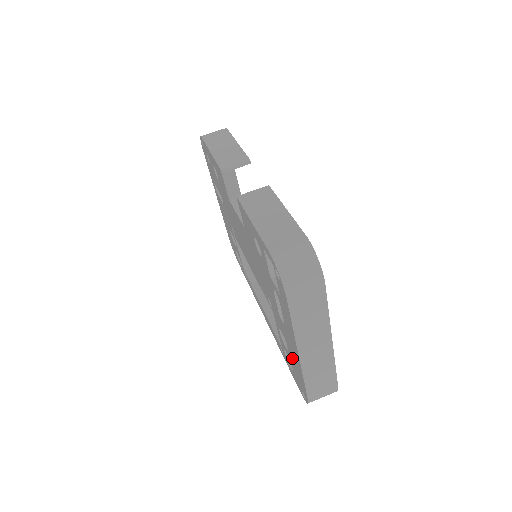
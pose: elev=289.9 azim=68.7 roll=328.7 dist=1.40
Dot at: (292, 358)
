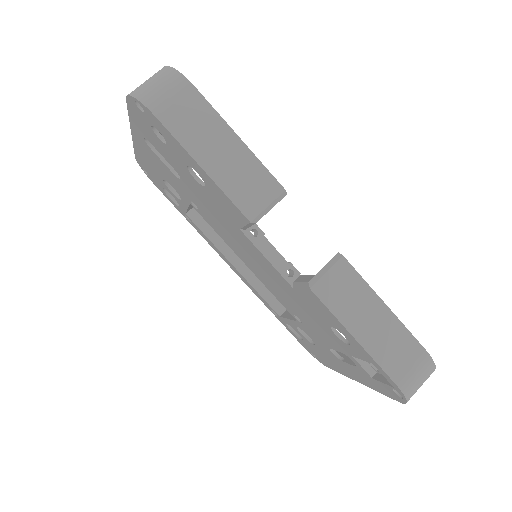
Dot at: (319, 352)
